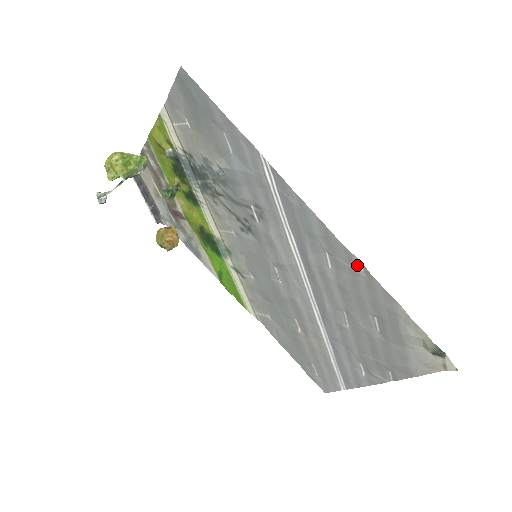
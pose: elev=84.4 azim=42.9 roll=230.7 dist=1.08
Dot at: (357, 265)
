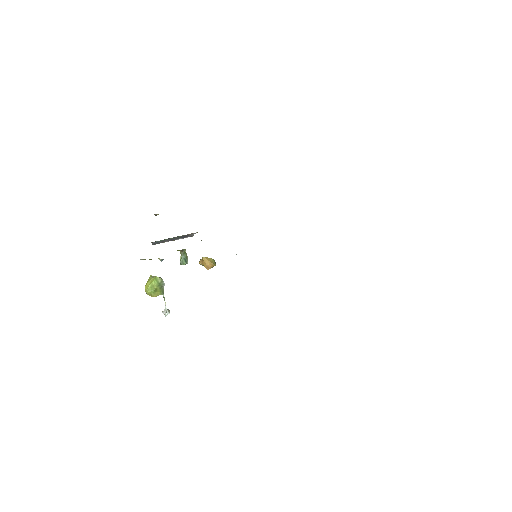
Dot at: occluded
